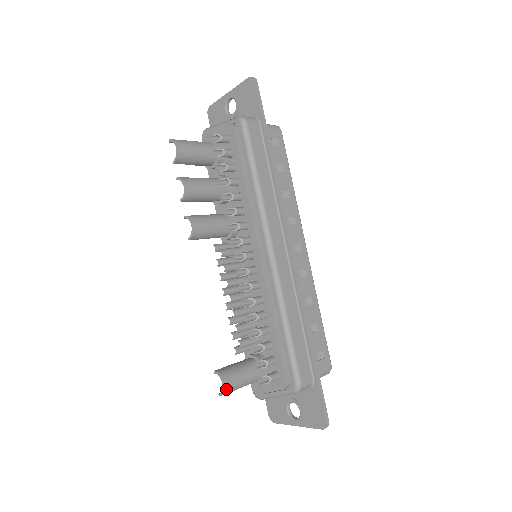
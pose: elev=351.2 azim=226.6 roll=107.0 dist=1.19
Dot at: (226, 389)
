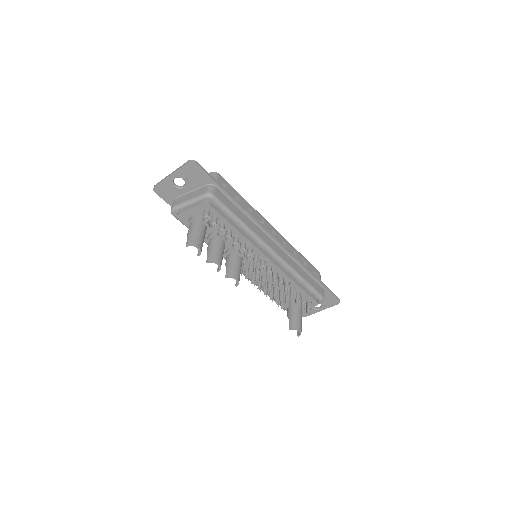
Dot at: (301, 331)
